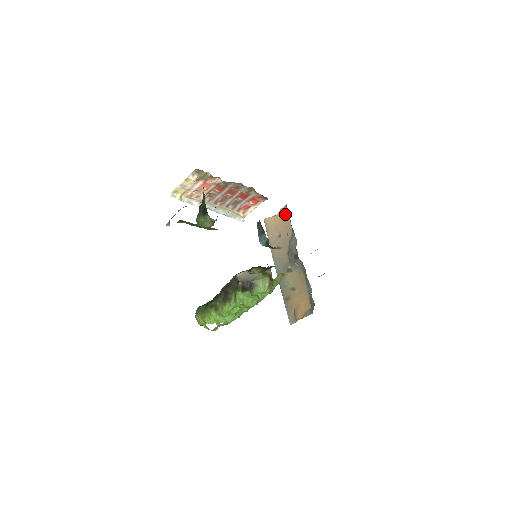
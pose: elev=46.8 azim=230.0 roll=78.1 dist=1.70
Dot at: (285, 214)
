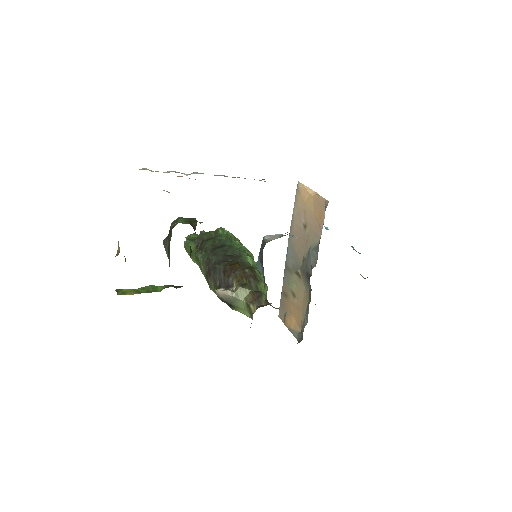
Dot at: (322, 211)
